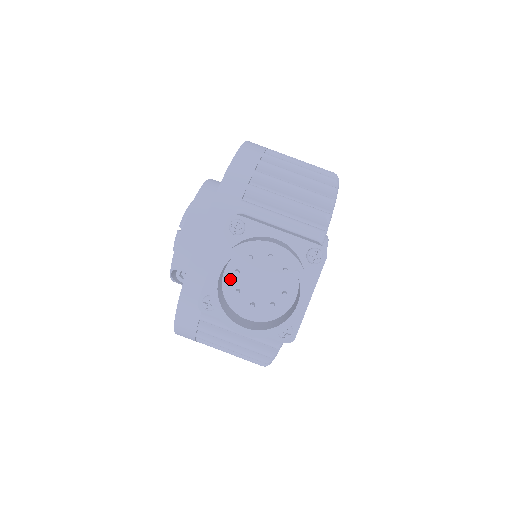
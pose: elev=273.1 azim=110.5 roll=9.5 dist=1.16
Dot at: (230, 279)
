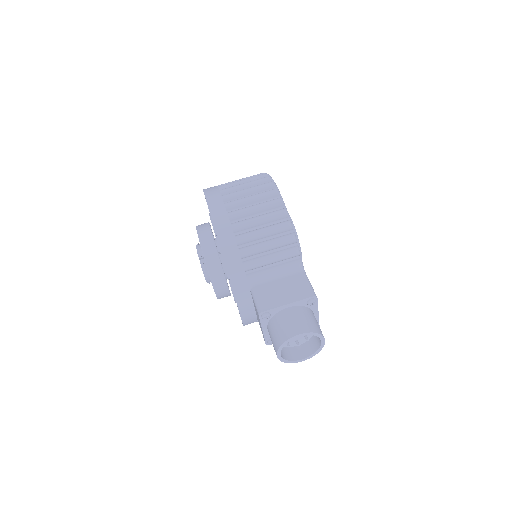
Dot at: occluded
